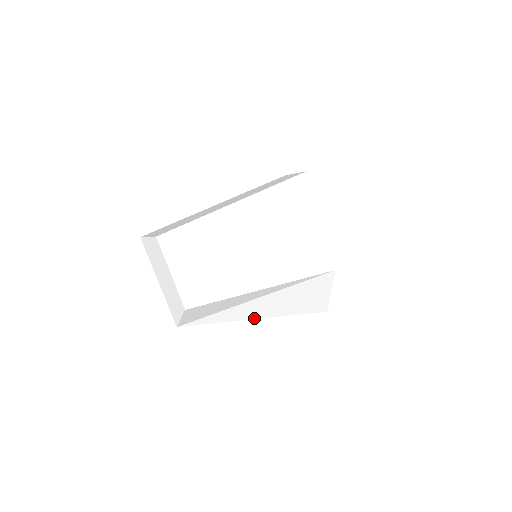
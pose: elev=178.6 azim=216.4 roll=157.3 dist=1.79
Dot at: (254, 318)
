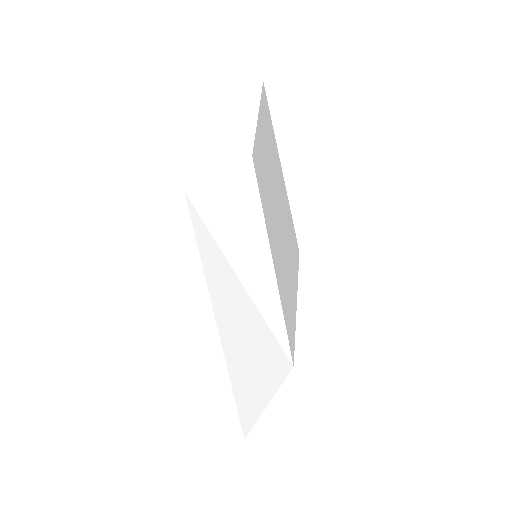
Dot at: (218, 324)
